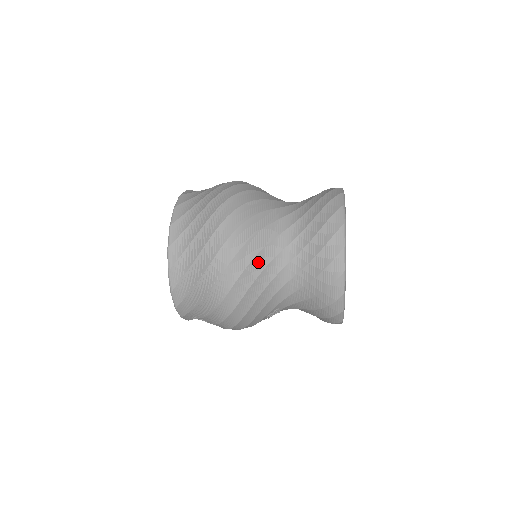
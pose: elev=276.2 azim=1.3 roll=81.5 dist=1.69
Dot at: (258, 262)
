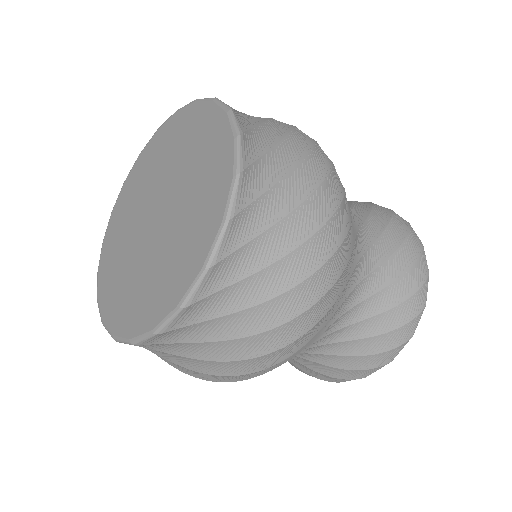
Dot at: occluded
